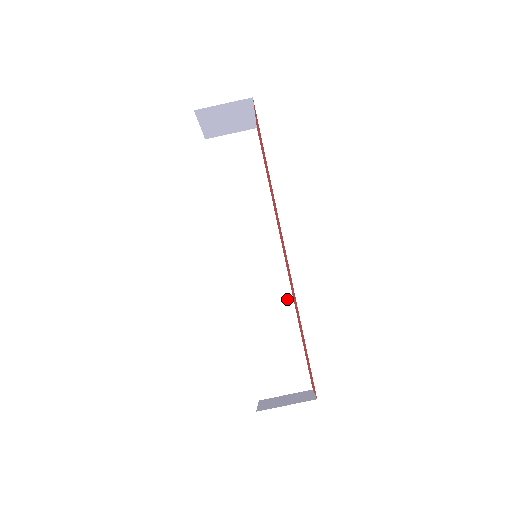
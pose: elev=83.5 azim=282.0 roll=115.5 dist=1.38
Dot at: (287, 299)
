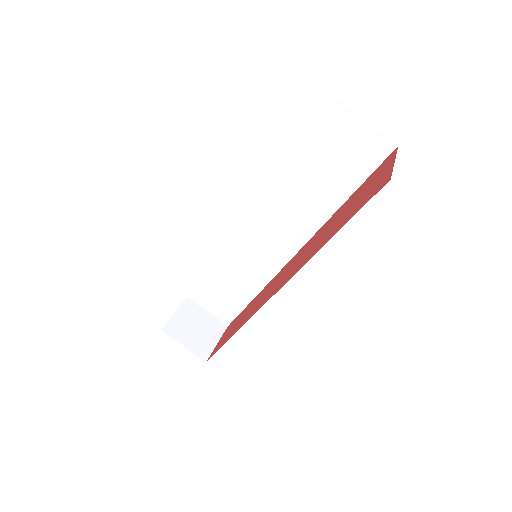
Dot at: (263, 279)
